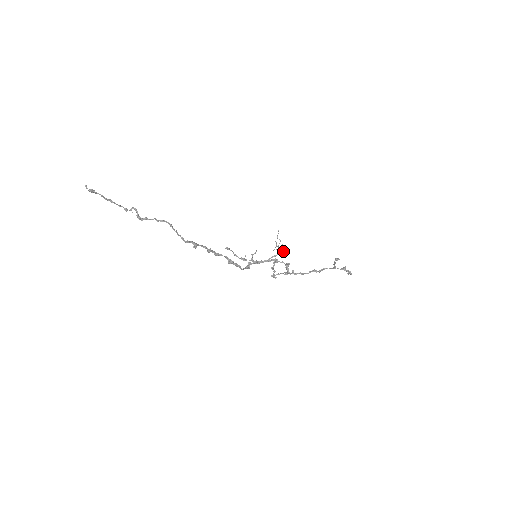
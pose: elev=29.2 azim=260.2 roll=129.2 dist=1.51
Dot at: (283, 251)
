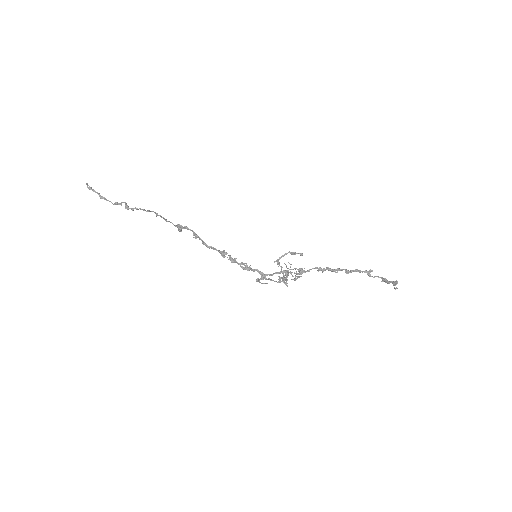
Dot at: (298, 277)
